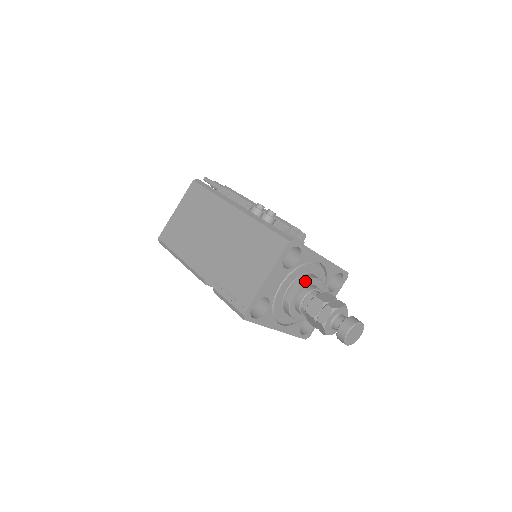
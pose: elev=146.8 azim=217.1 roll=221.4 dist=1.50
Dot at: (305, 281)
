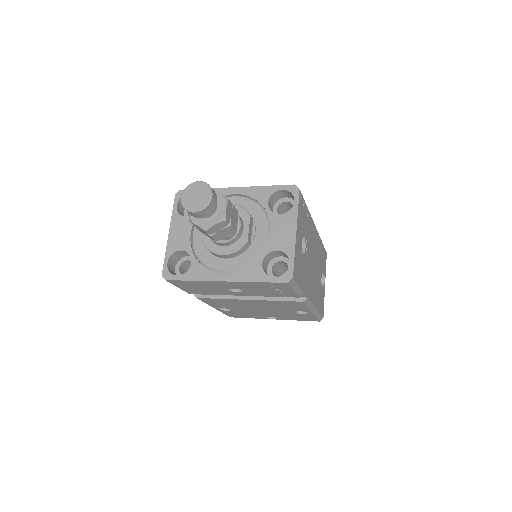
Dot at: occluded
